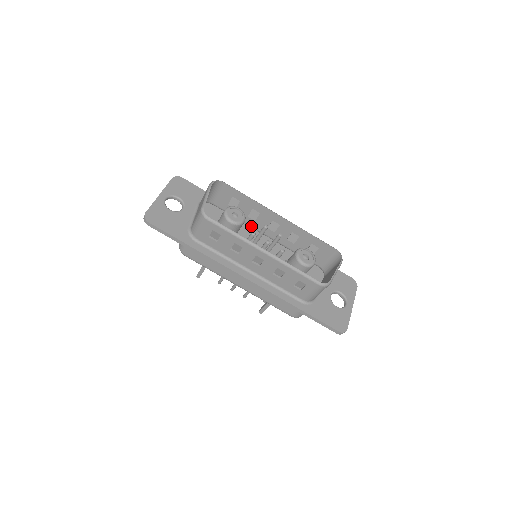
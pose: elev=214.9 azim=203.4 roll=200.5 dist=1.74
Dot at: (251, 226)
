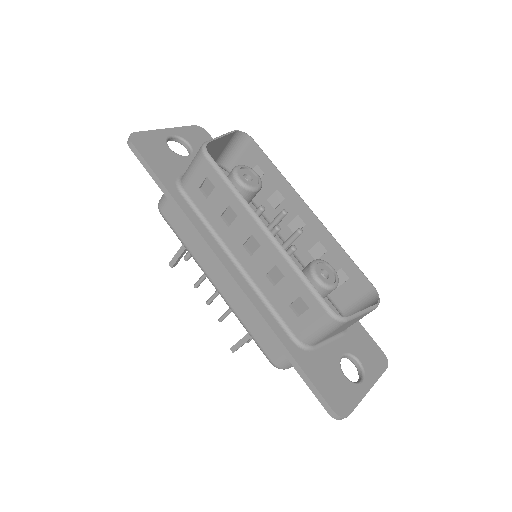
Dot at: (267, 218)
